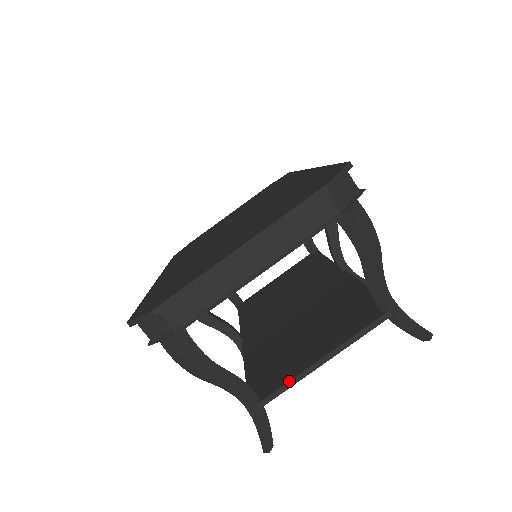
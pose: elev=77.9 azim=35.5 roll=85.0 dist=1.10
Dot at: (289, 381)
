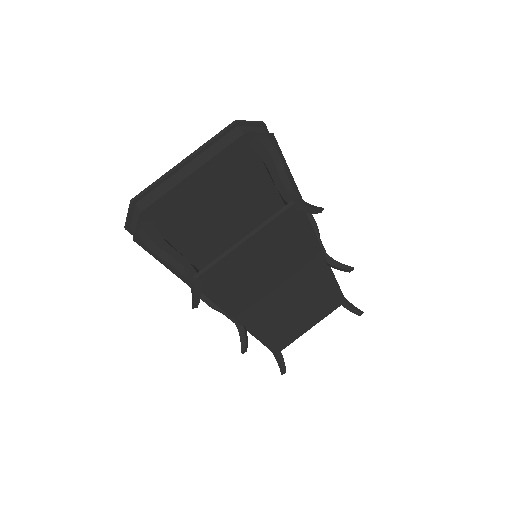
Dot at: (218, 257)
